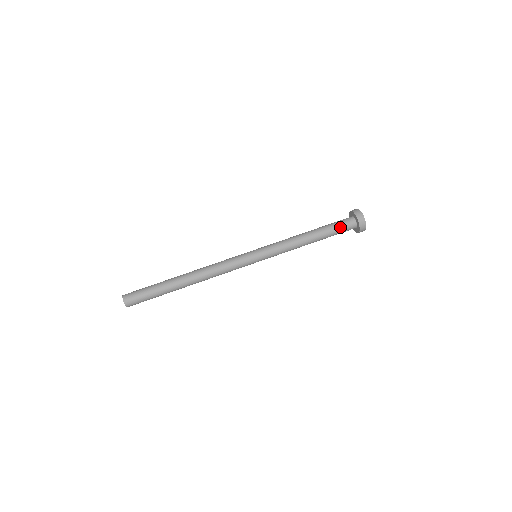
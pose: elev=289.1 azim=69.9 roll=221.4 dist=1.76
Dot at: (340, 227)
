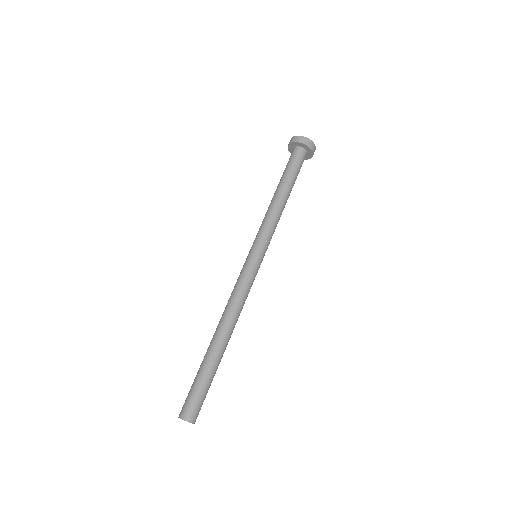
Dot at: (293, 163)
